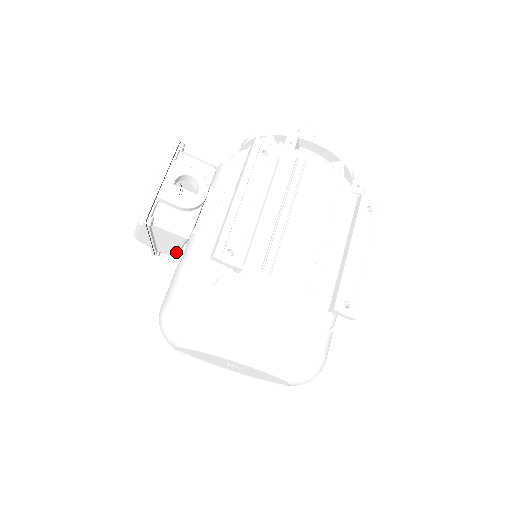
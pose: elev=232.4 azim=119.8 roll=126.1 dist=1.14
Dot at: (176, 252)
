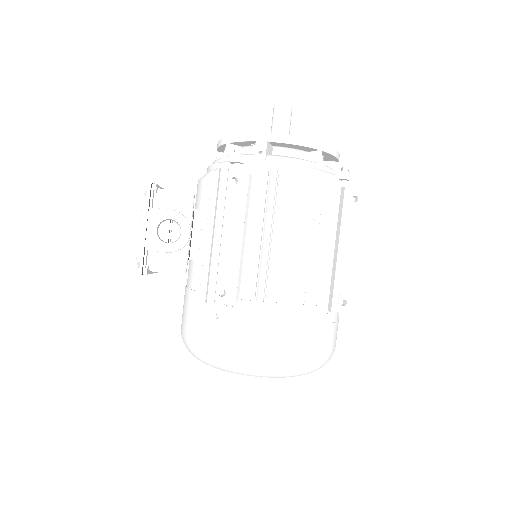
Dot at: occluded
